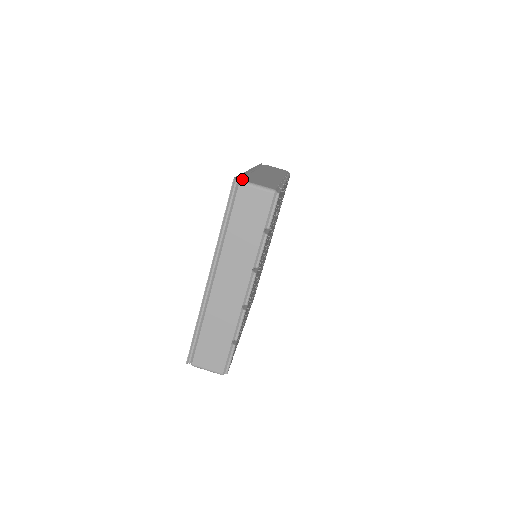
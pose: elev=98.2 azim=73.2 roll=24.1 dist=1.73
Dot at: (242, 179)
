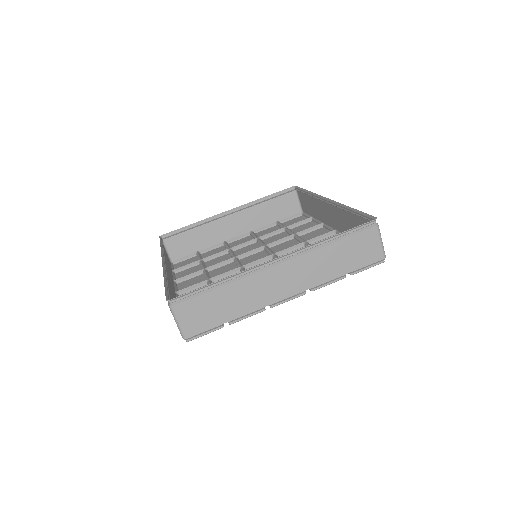
Dot at: (377, 224)
